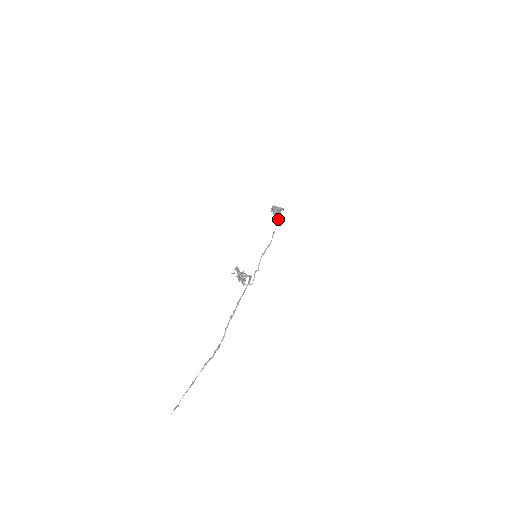
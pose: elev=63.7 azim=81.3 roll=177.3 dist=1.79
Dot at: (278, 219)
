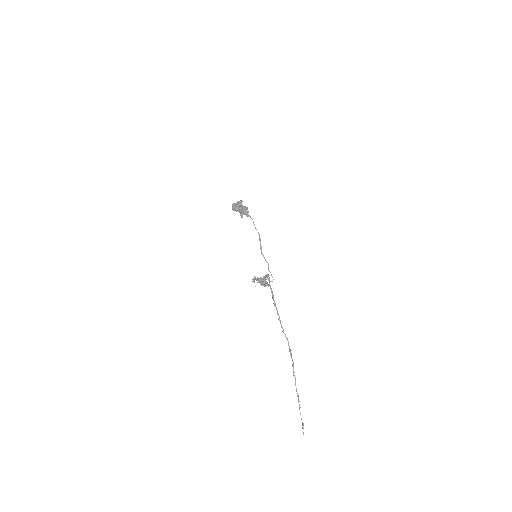
Dot at: occluded
